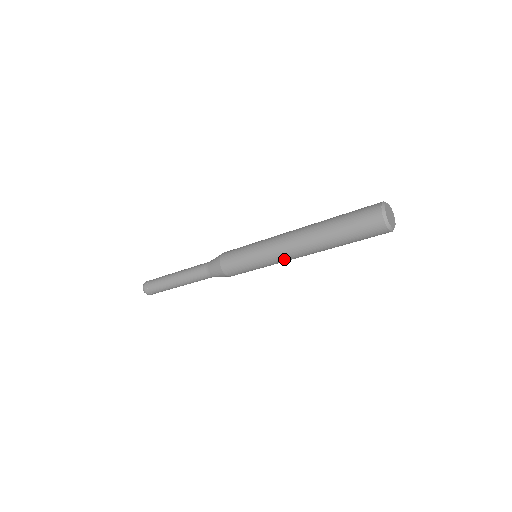
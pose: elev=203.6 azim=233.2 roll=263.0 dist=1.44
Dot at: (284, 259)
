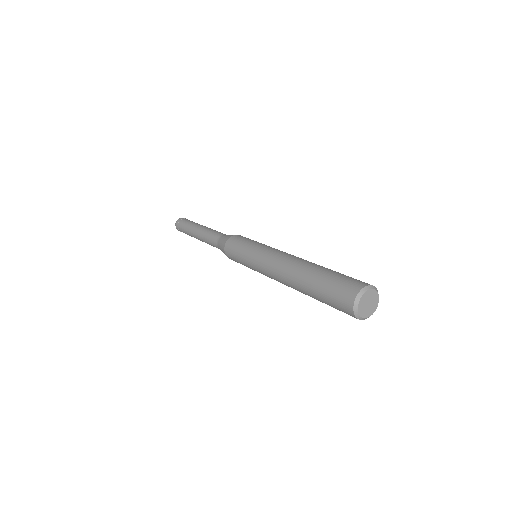
Dot at: occluded
